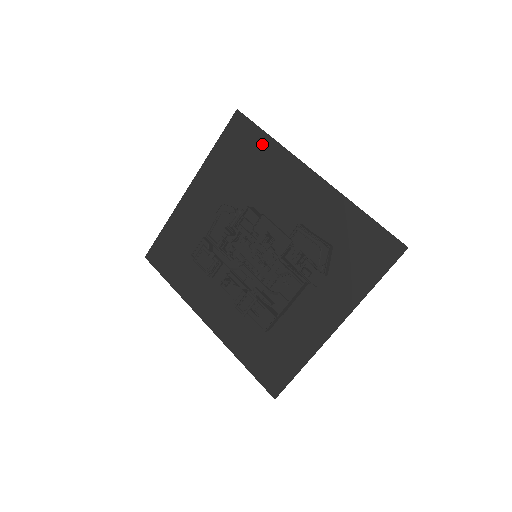
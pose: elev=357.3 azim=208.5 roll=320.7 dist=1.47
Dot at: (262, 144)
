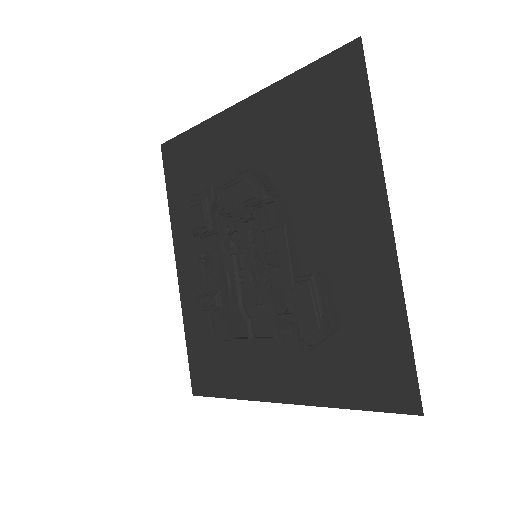
Dot at: (357, 119)
